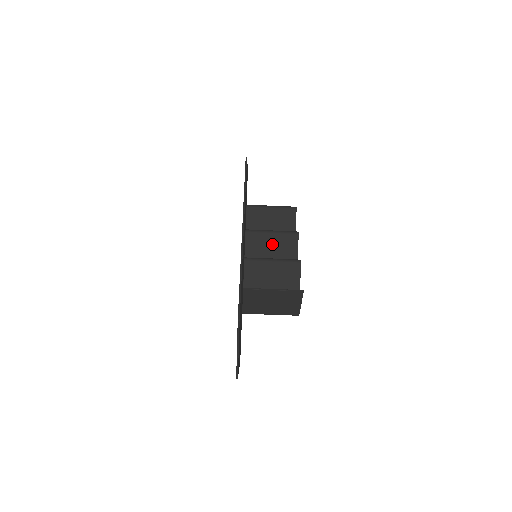
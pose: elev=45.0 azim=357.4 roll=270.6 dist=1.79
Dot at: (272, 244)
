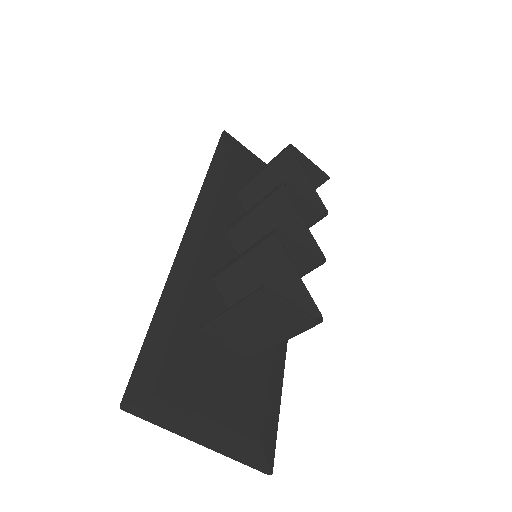
Dot at: (262, 226)
